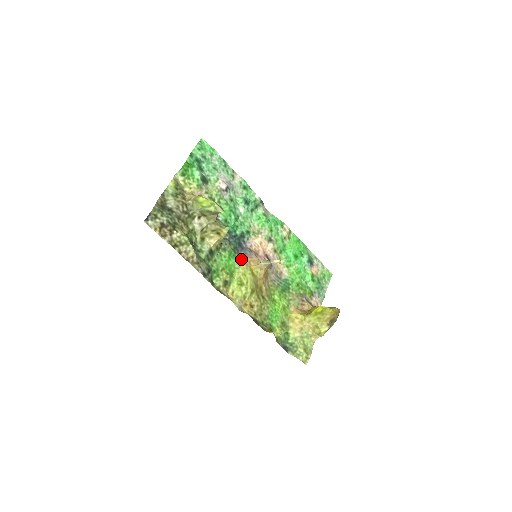
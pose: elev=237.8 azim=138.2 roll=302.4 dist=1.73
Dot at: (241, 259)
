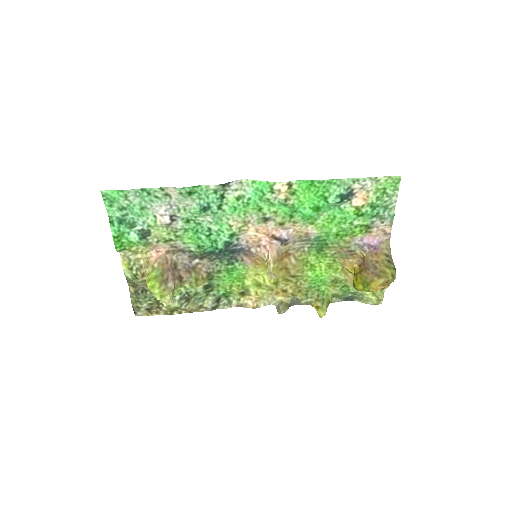
Dot at: (244, 262)
